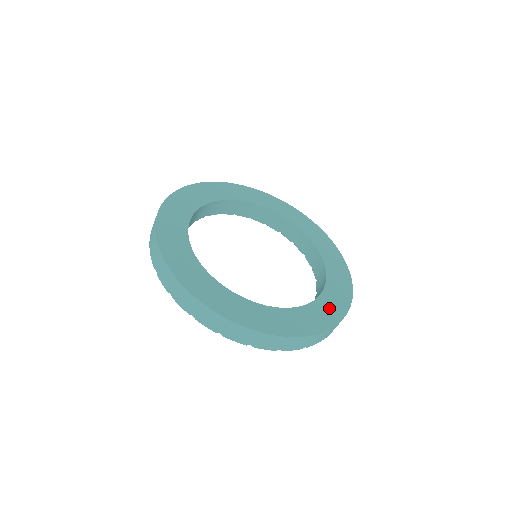
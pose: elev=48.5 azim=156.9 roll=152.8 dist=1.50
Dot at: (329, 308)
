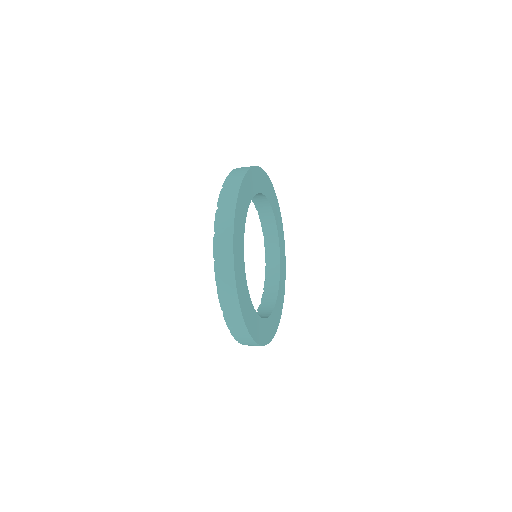
Dot at: (276, 318)
